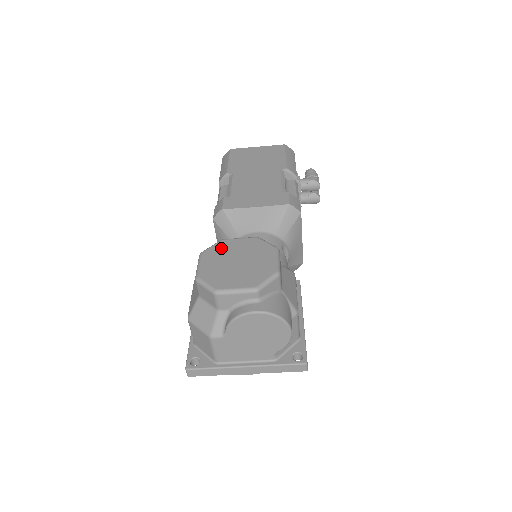
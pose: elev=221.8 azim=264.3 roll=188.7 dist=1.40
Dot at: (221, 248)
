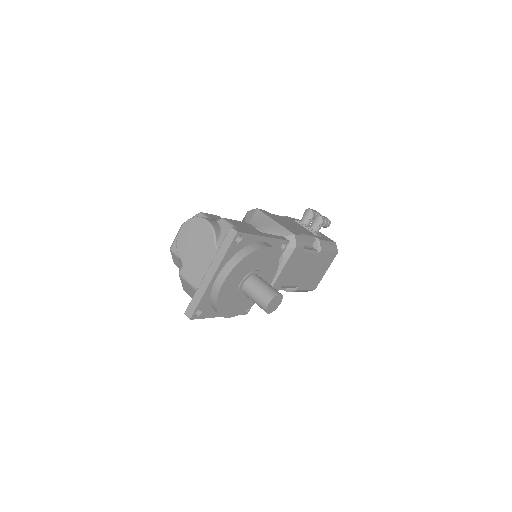
Dot at: occluded
